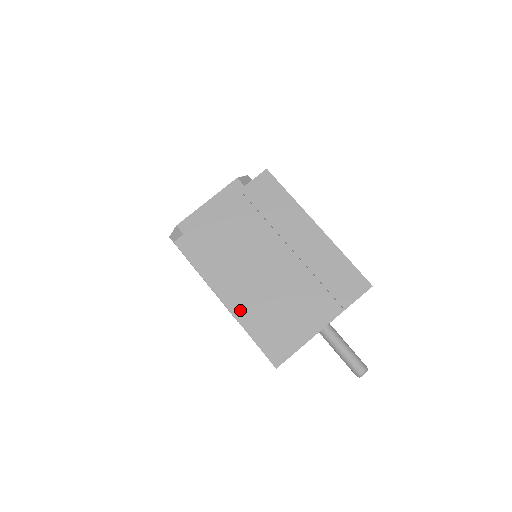
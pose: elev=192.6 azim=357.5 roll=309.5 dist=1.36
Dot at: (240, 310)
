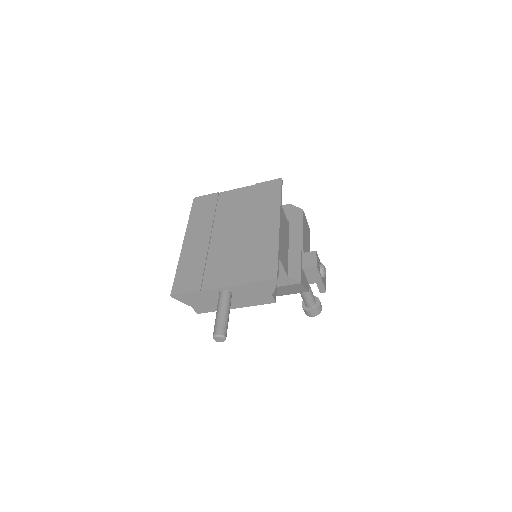
Dot at: (187, 250)
